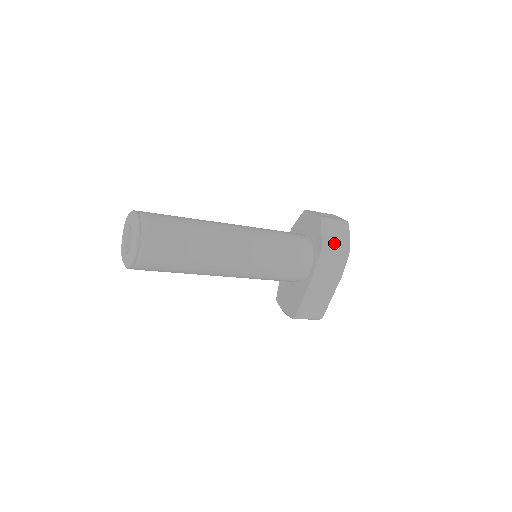
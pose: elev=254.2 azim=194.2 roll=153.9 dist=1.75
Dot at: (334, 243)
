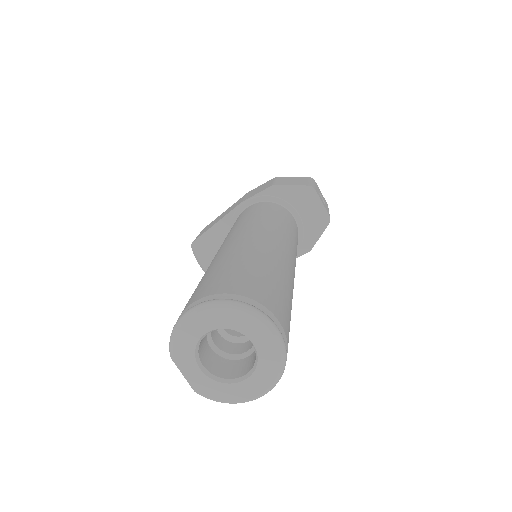
Dot at: occluded
